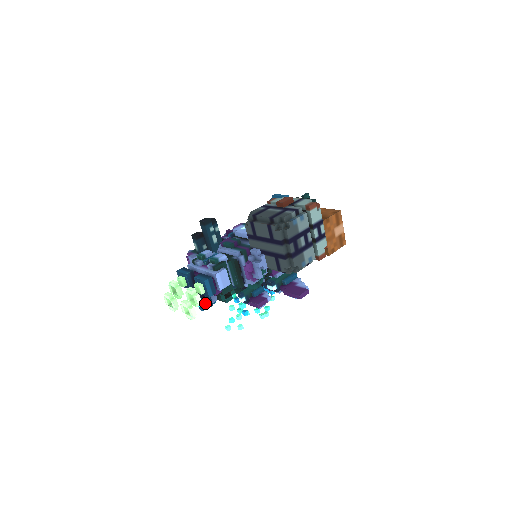
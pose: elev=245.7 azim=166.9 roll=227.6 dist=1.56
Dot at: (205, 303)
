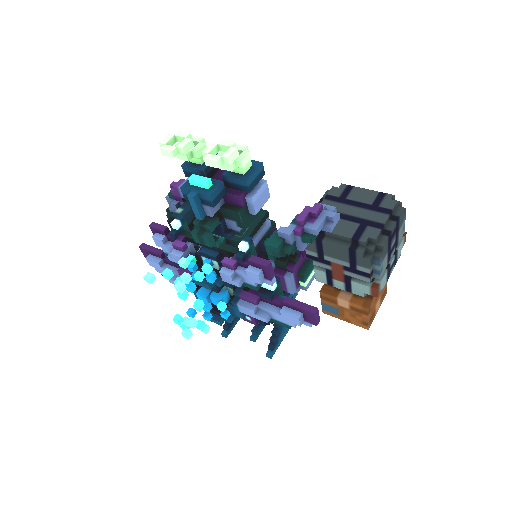
Dot at: (217, 189)
